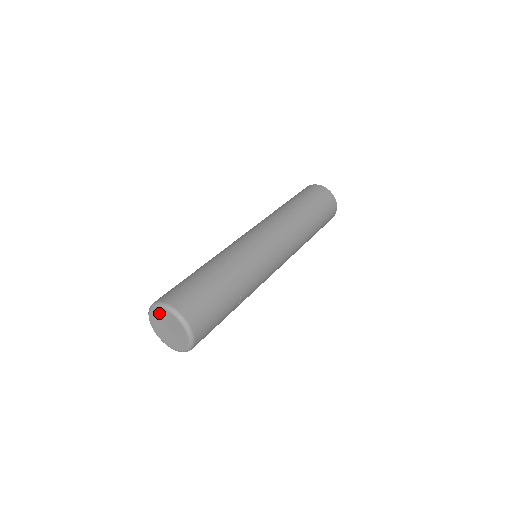
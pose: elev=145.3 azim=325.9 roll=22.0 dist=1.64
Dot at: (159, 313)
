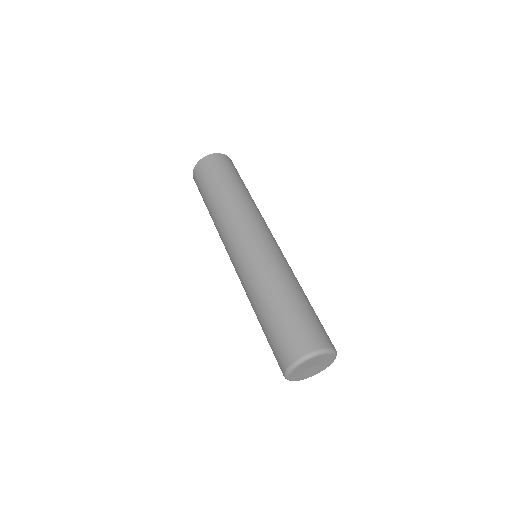
Dot at: (317, 359)
